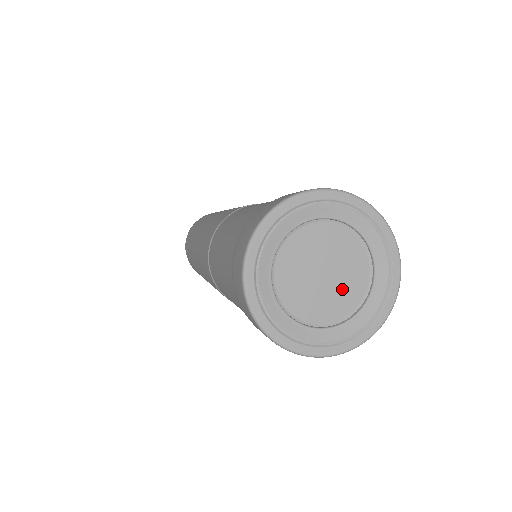
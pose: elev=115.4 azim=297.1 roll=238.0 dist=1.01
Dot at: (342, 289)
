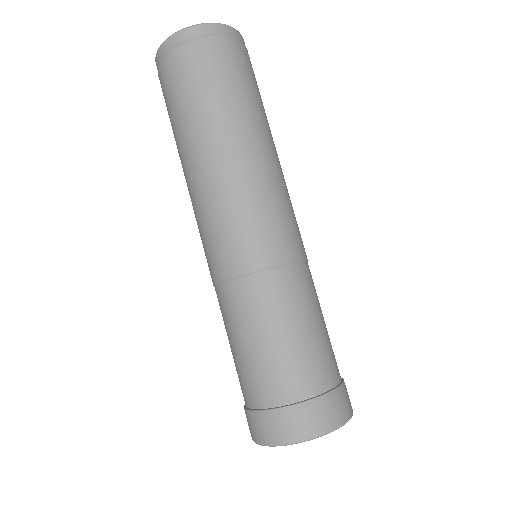
Dot at: occluded
